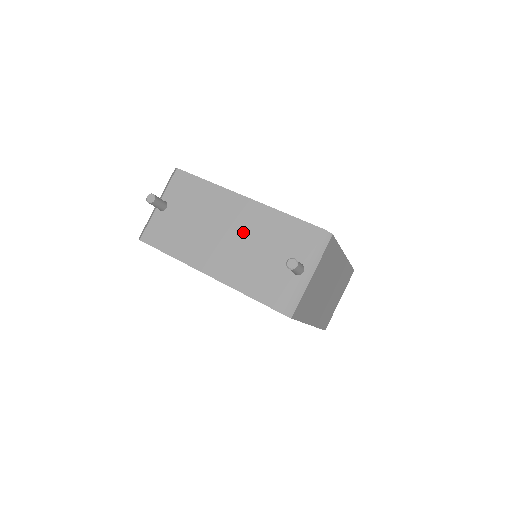
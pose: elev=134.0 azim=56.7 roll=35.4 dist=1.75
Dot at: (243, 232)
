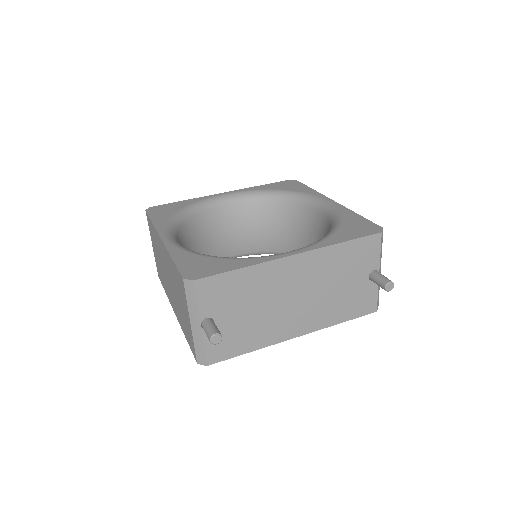
Dot at: (312, 284)
